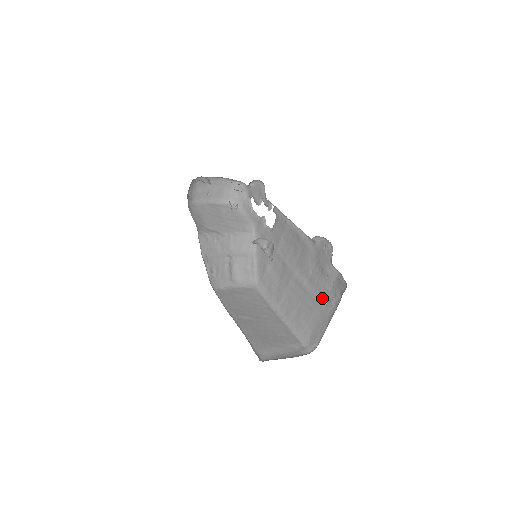
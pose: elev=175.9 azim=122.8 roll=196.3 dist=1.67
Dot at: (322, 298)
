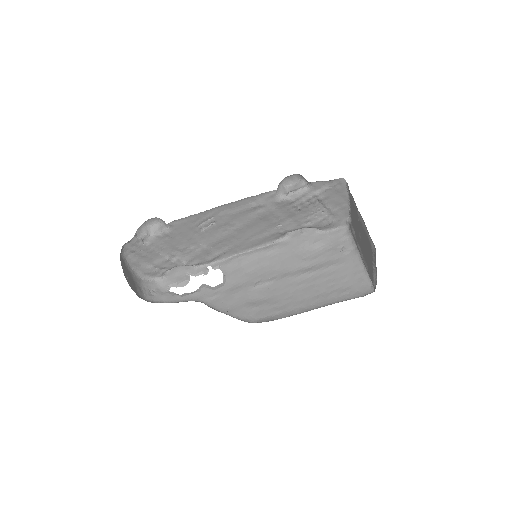
Dot at: (334, 260)
